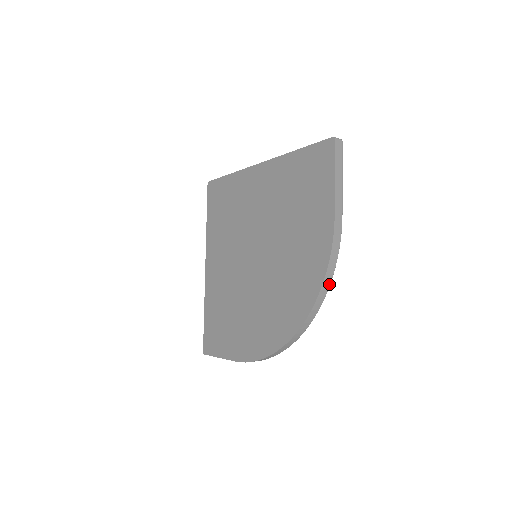
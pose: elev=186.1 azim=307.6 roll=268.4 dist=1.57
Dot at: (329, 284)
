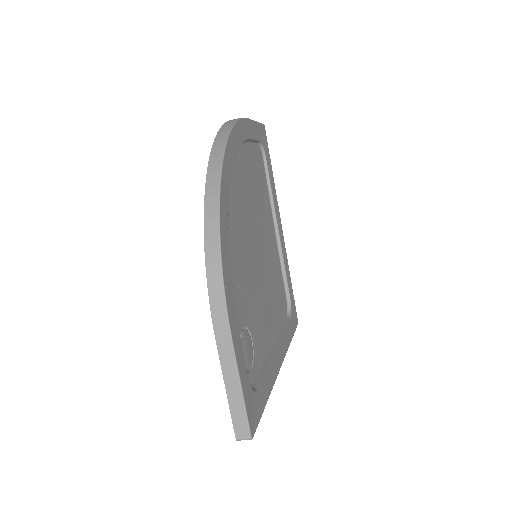
Dot at: (229, 131)
